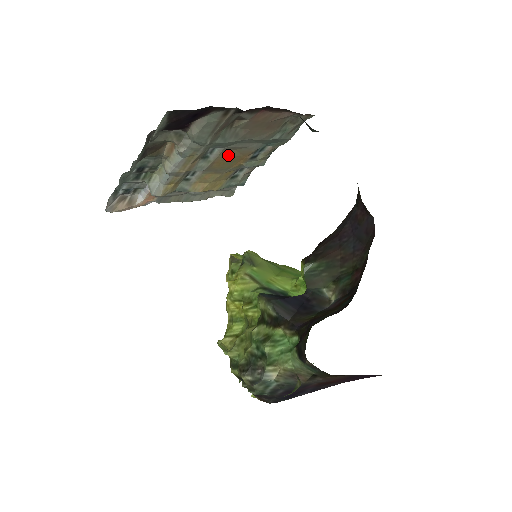
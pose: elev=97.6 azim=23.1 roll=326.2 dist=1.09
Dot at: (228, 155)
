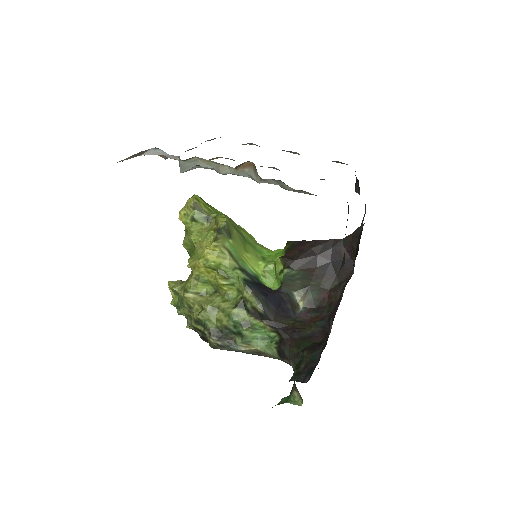
Dot at: occluded
